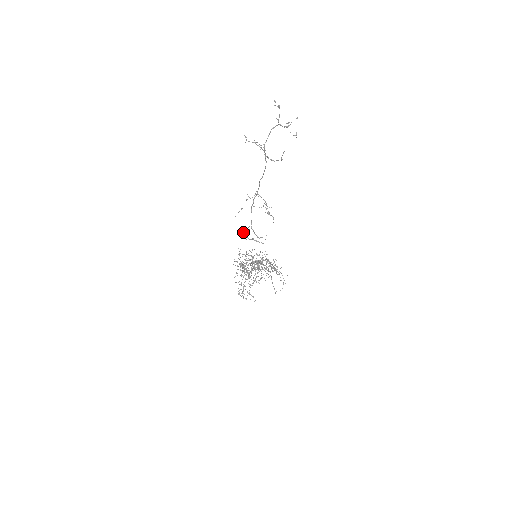
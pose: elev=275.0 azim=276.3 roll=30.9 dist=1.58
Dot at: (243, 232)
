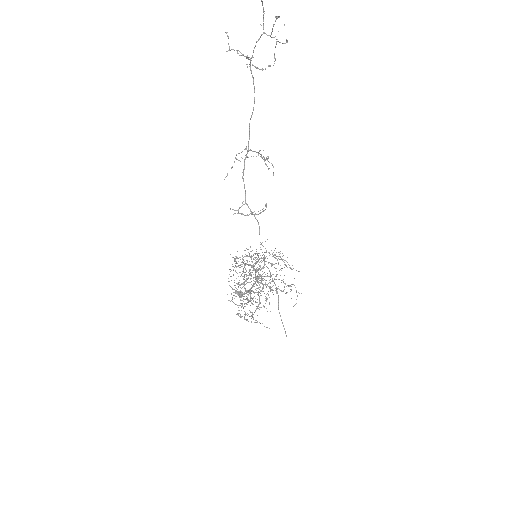
Dot at: (236, 210)
